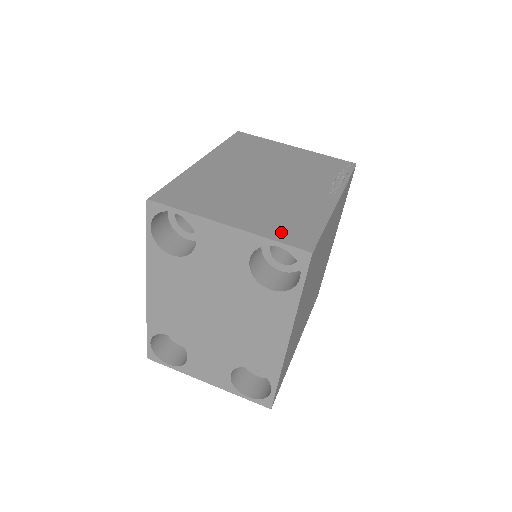
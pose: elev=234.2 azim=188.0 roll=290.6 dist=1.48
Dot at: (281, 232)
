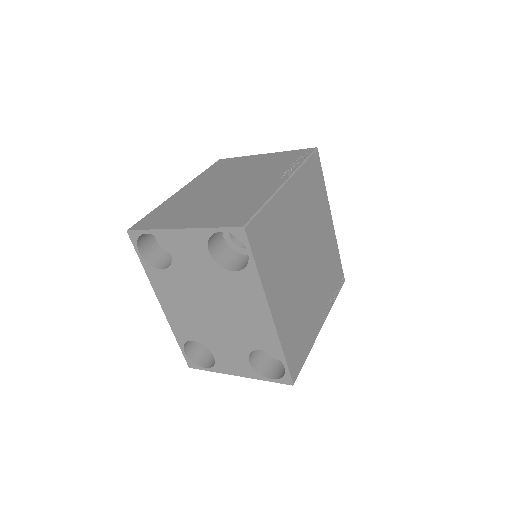
Dot at: (223, 220)
